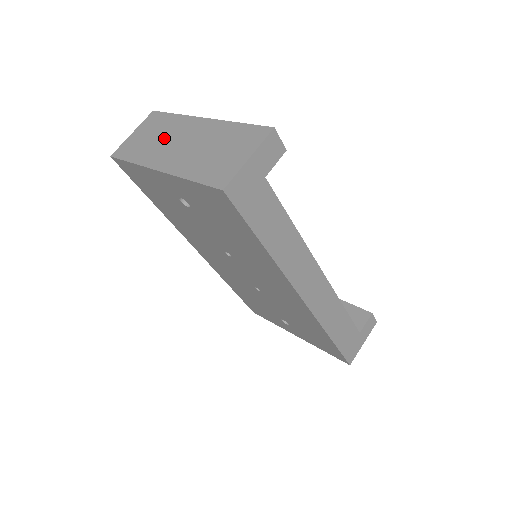
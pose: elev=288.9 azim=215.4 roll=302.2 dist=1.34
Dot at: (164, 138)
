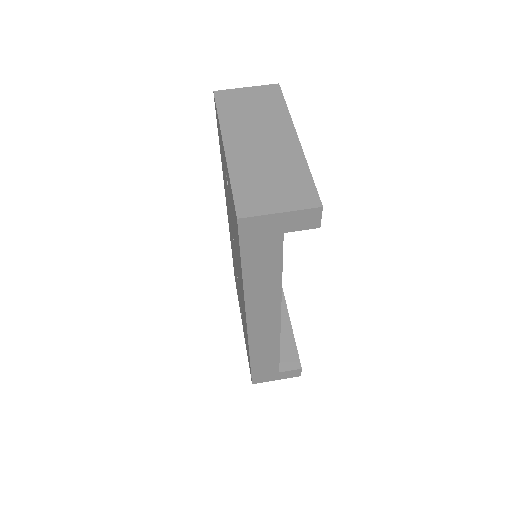
Dot at: (257, 120)
